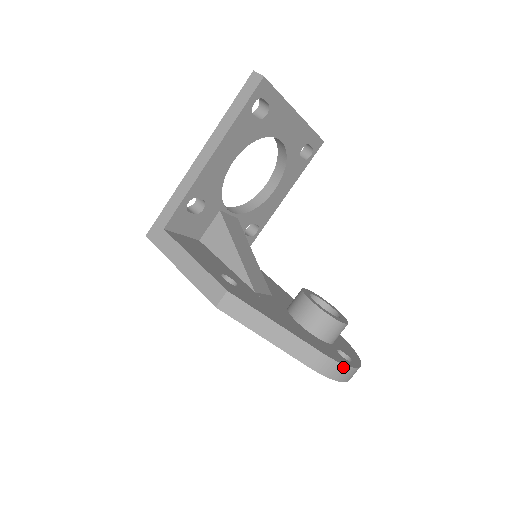
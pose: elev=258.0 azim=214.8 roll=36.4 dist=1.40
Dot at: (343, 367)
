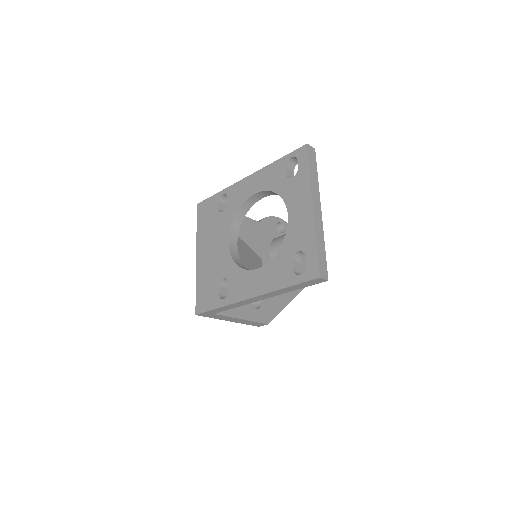
Dot at: occluded
